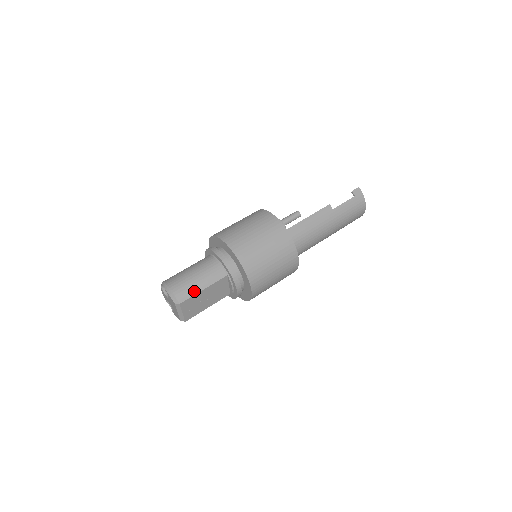
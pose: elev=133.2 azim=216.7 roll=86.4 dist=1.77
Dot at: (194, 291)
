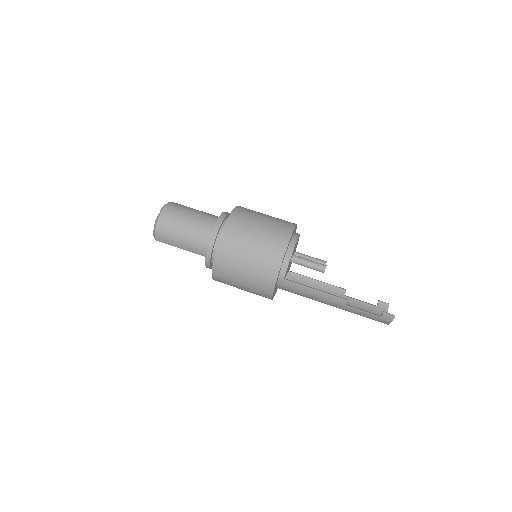
Dot at: (172, 243)
